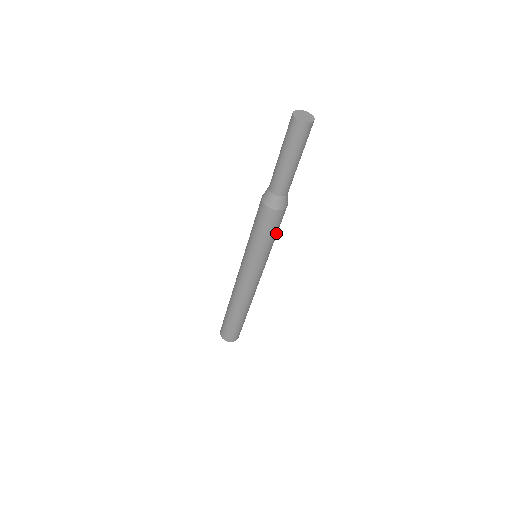
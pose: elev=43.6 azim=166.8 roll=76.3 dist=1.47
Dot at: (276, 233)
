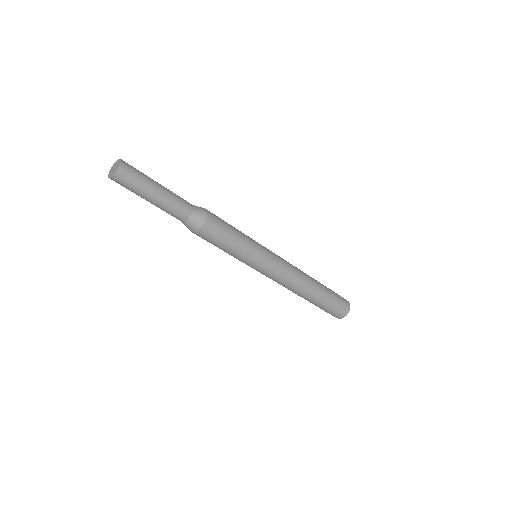
Dot at: (233, 234)
